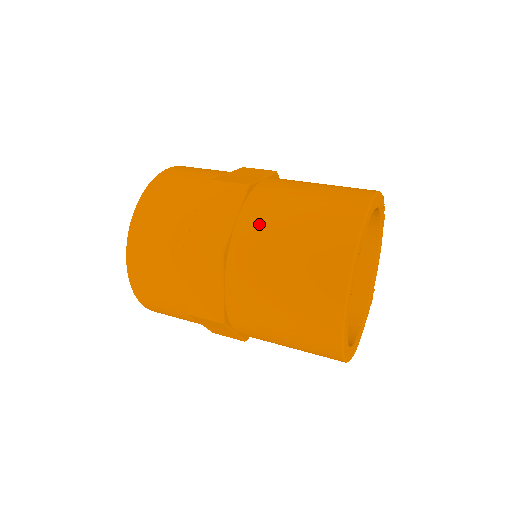
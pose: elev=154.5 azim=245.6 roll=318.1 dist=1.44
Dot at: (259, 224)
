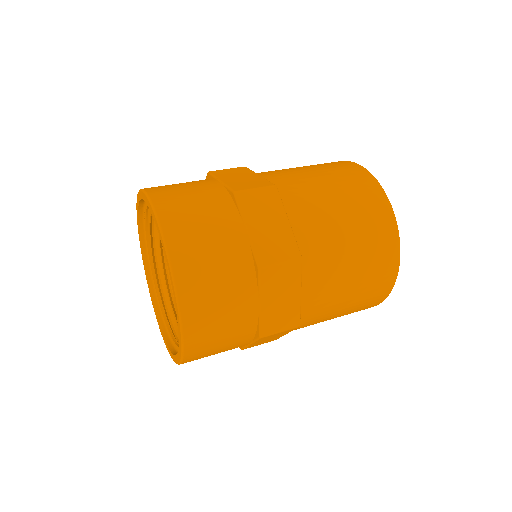
Dot at: (323, 288)
